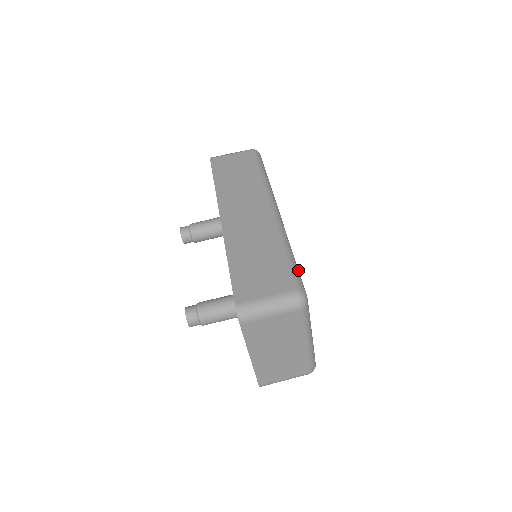
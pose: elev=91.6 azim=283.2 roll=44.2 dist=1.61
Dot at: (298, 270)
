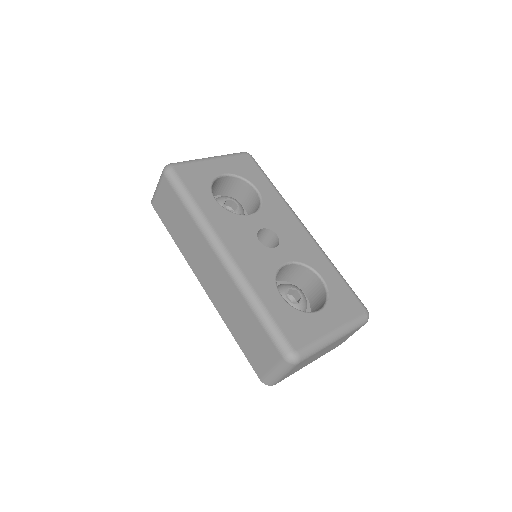
Dot at: (275, 326)
